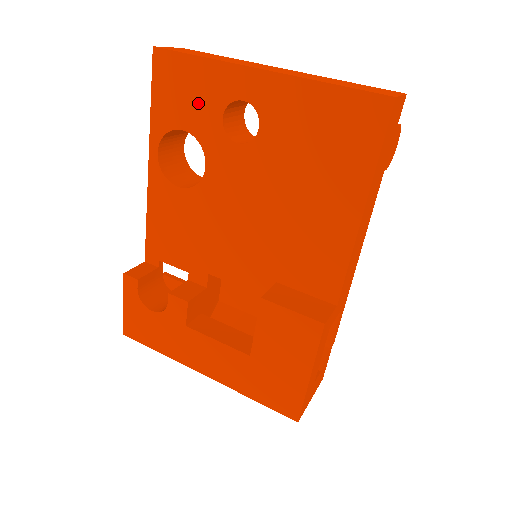
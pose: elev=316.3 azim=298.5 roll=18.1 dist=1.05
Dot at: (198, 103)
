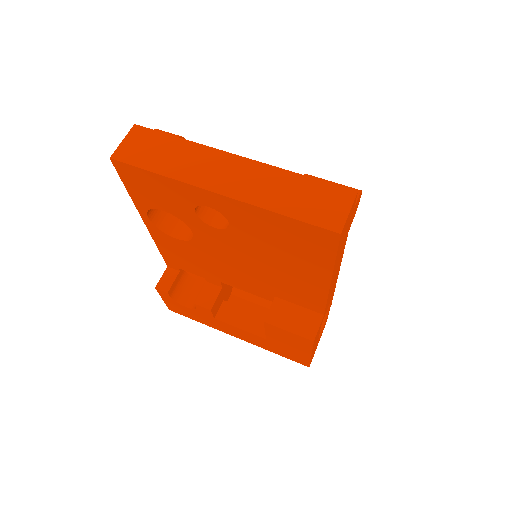
Dot at: (169, 200)
